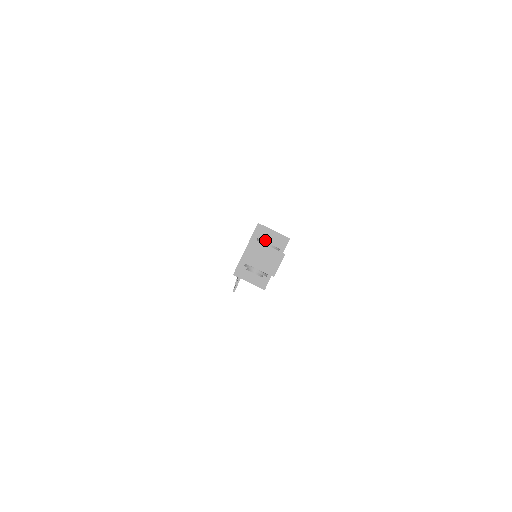
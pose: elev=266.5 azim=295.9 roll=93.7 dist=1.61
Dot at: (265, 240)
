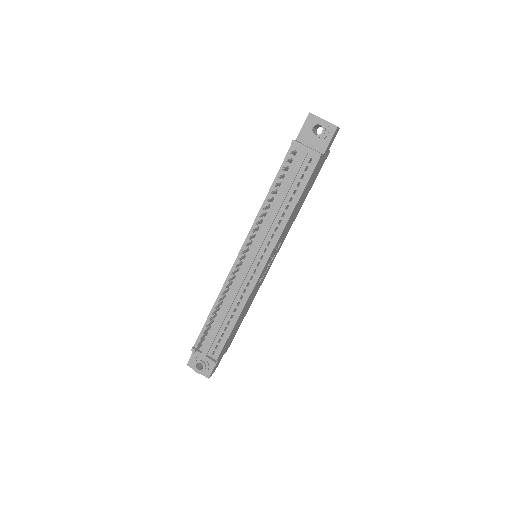
Dot at: occluded
